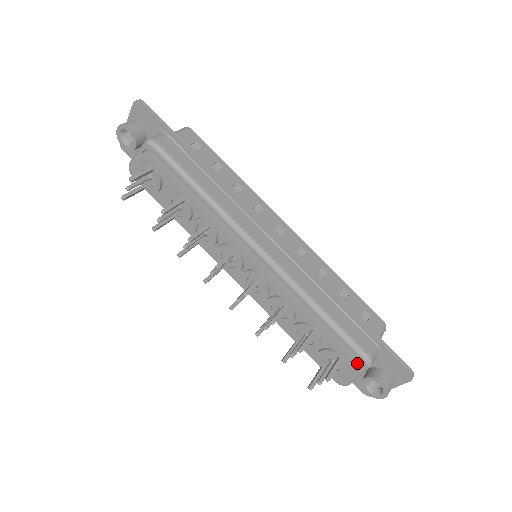
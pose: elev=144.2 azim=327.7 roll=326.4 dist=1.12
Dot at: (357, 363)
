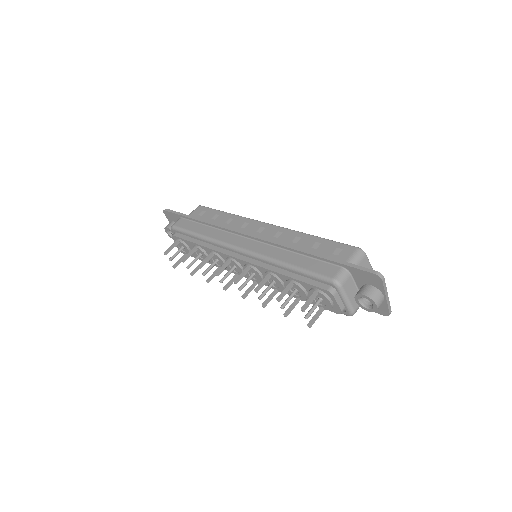
Dot at: (329, 289)
